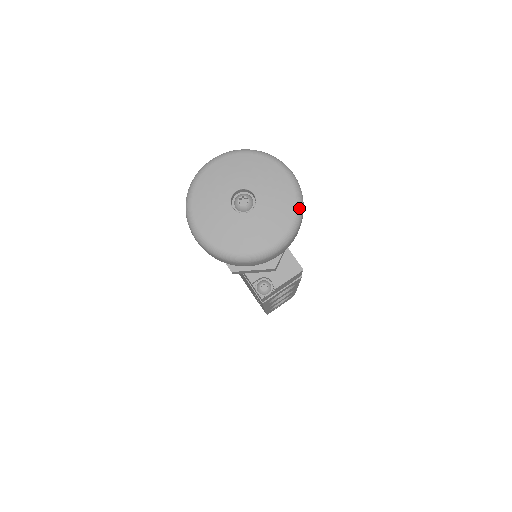
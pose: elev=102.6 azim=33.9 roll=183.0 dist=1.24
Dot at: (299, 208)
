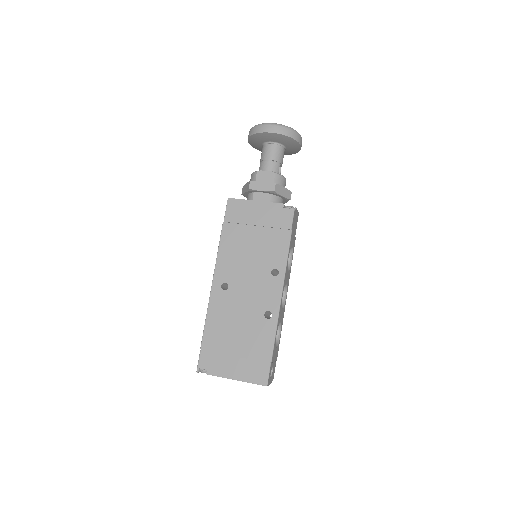
Dot at: occluded
